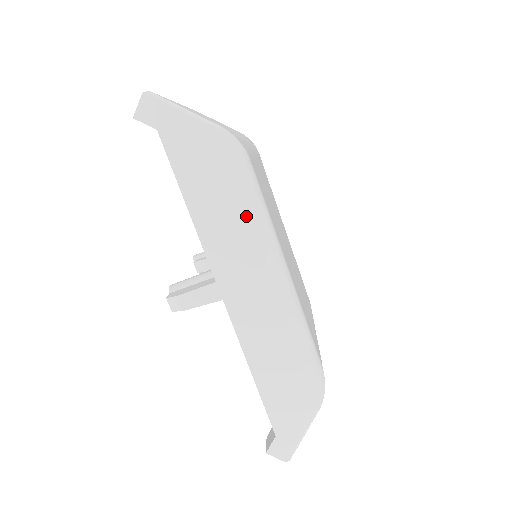
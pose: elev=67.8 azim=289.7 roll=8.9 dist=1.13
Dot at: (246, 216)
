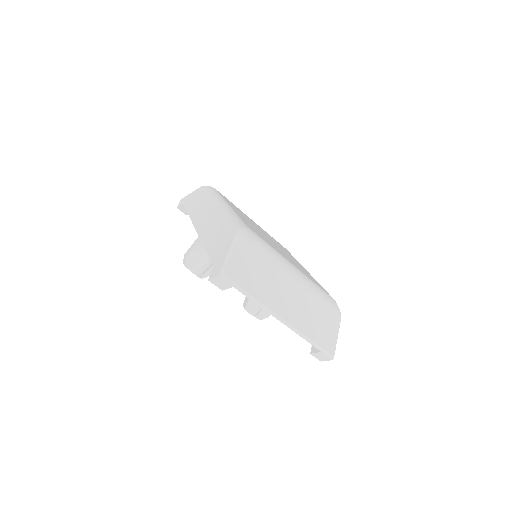
Dot at: (208, 198)
